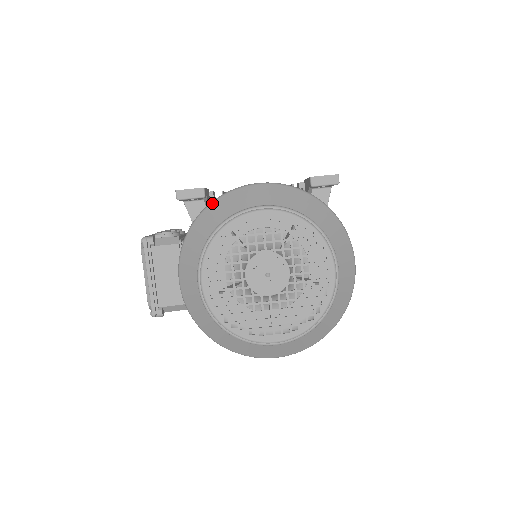
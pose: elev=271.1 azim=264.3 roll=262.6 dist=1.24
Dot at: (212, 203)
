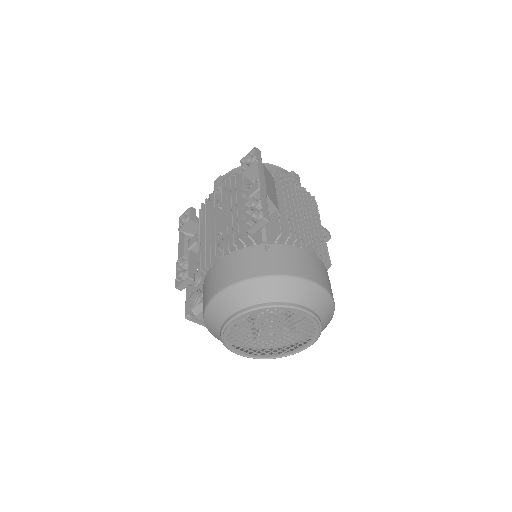
Dot at: (205, 315)
